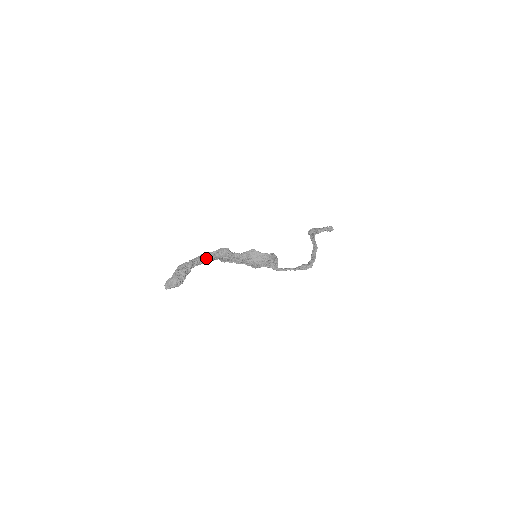
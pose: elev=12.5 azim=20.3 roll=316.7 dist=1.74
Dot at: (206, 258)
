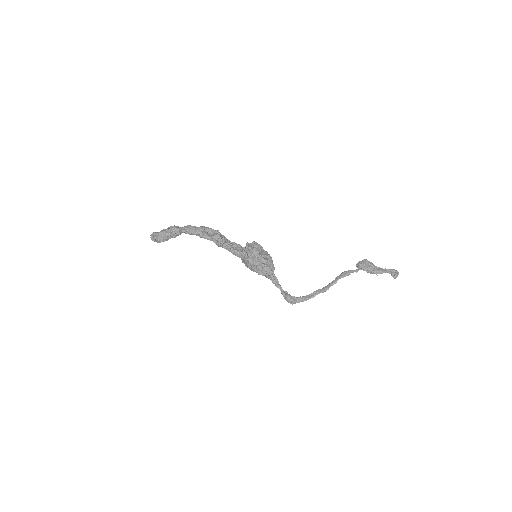
Dot at: (198, 234)
